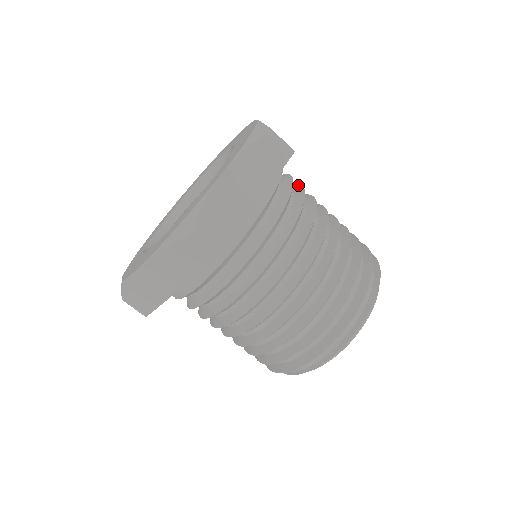
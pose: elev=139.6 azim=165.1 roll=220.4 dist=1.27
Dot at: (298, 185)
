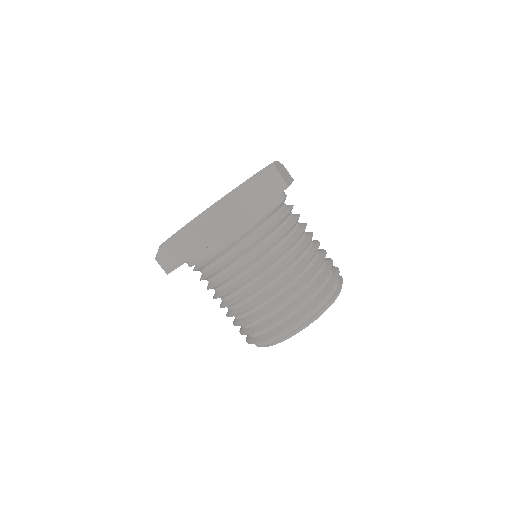
Dot at: occluded
